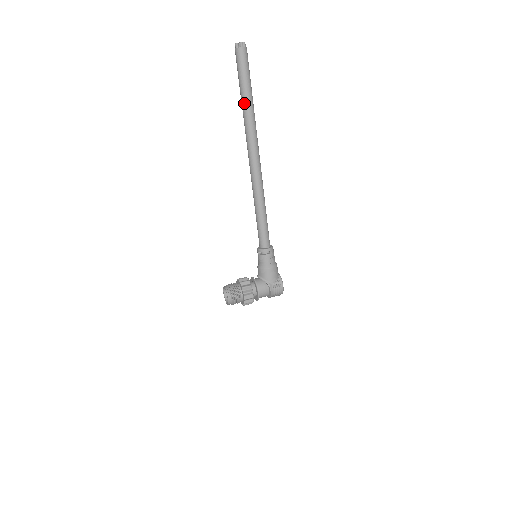
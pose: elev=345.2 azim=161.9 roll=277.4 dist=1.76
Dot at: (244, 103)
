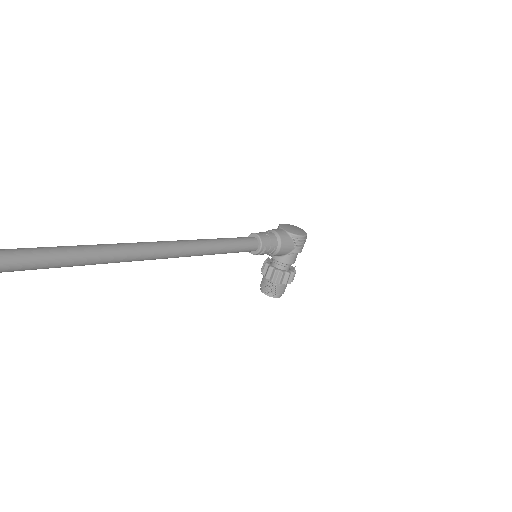
Dot at: occluded
